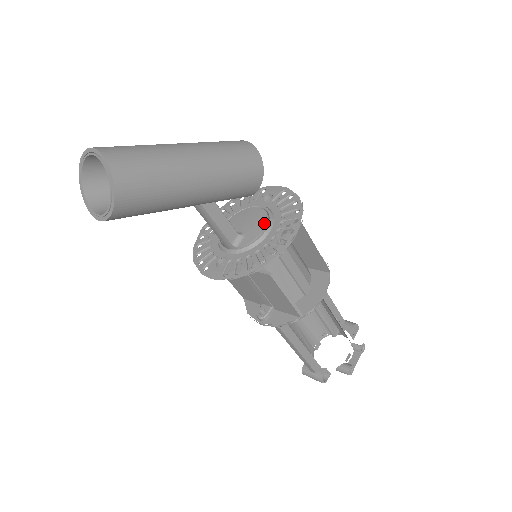
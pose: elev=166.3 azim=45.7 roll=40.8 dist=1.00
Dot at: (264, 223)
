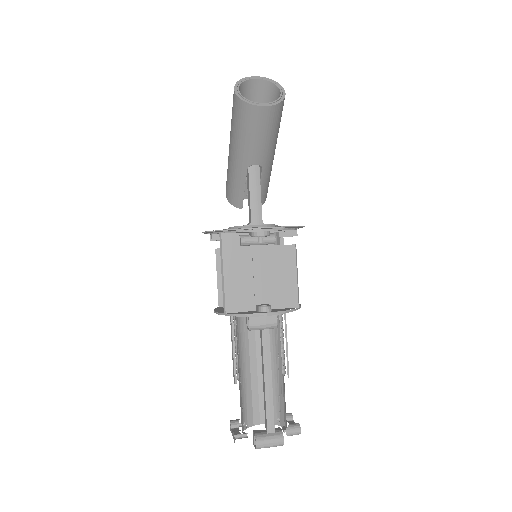
Dot at: occluded
